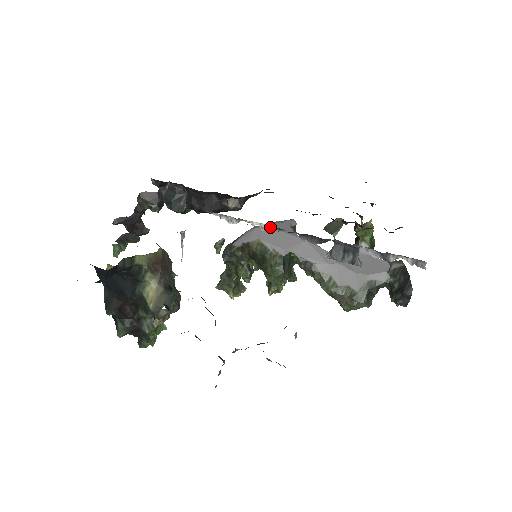
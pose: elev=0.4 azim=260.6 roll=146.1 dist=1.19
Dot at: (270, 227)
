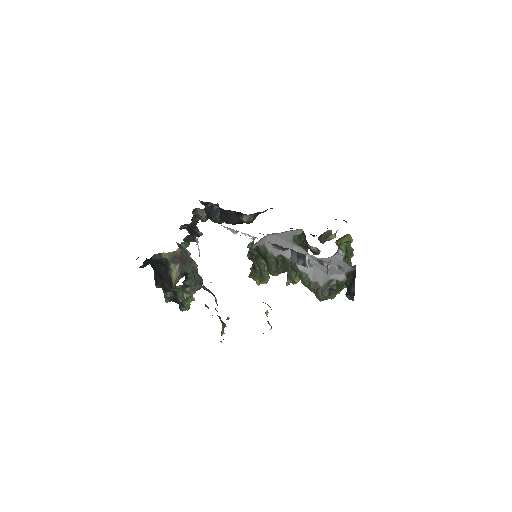
Dot at: (276, 235)
